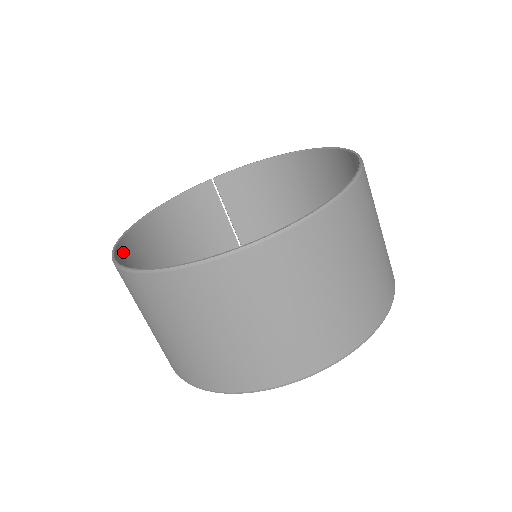
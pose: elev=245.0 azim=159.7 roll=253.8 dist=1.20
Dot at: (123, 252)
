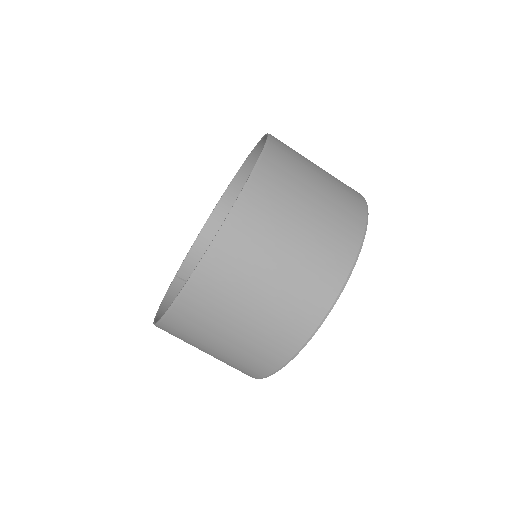
Dot at: occluded
